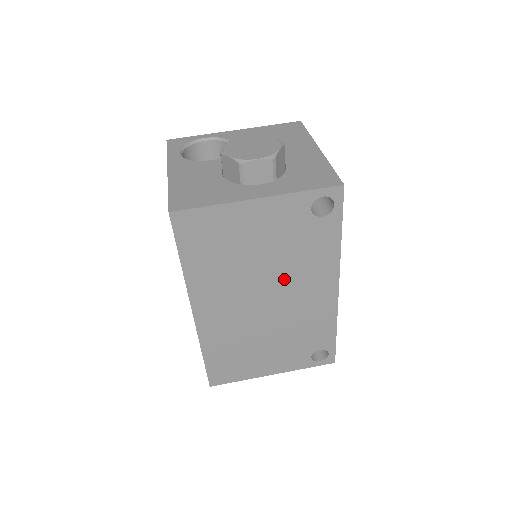
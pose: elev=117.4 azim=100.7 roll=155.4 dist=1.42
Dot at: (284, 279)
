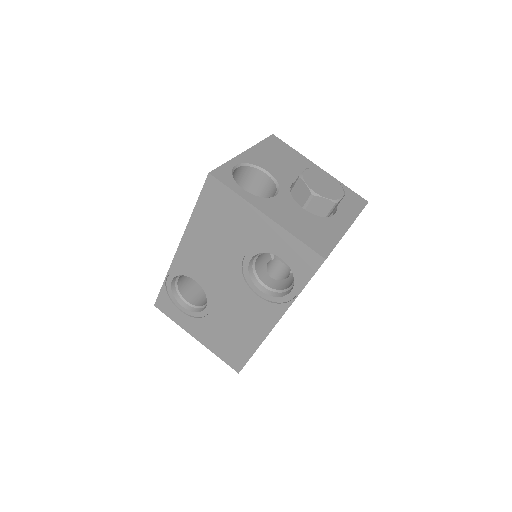
Dot at: occluded
